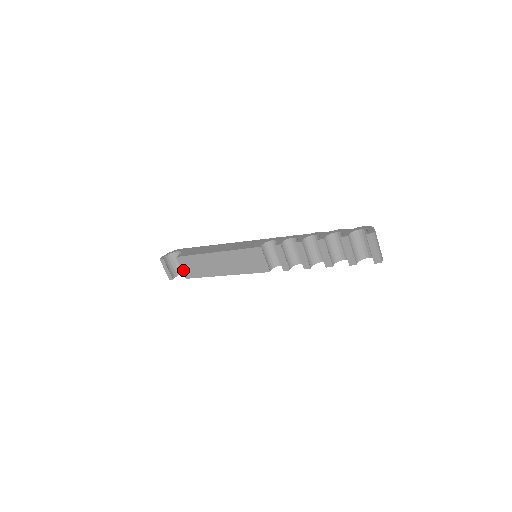
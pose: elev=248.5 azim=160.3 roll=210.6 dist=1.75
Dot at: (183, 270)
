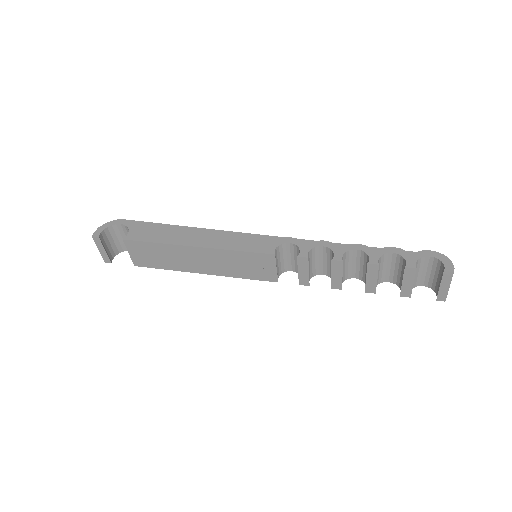
Dot at: (132, 256)
